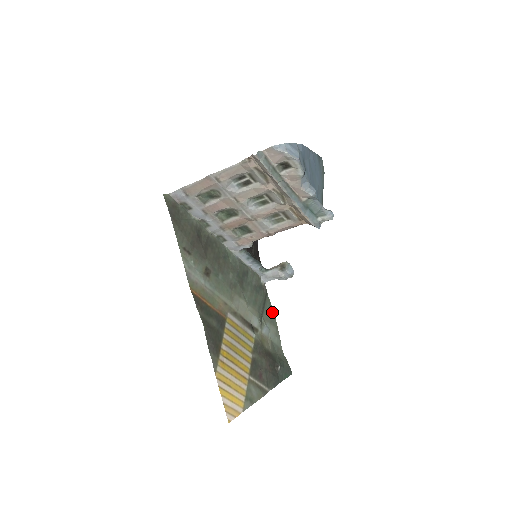
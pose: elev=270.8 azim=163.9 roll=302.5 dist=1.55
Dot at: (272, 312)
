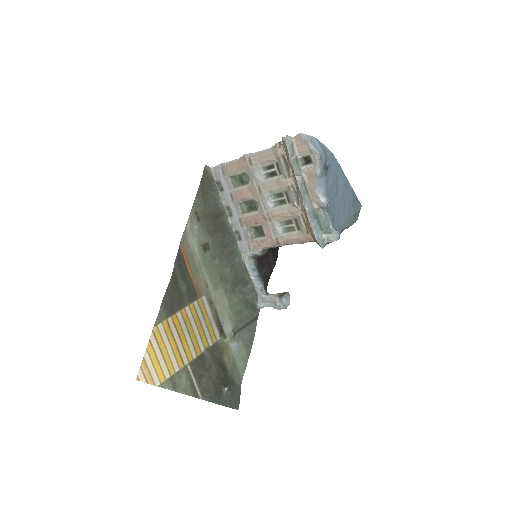
Dot at: (252, 337)
